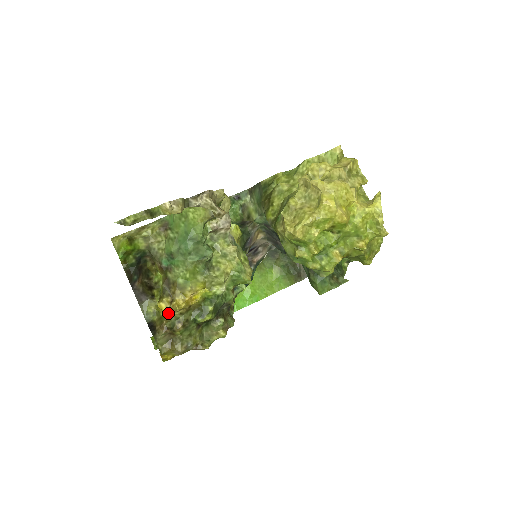
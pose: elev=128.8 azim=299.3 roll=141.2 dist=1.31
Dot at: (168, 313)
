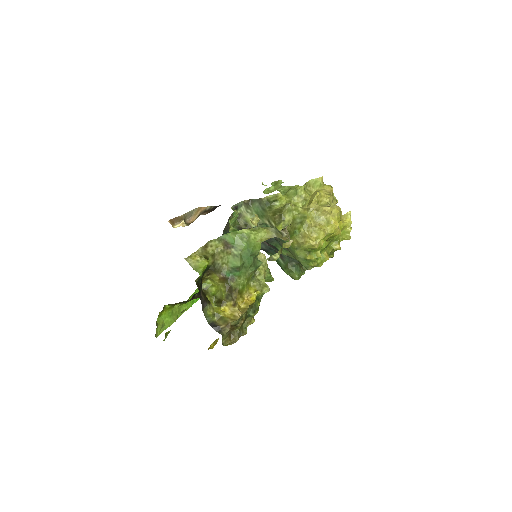
Dot at: (240, 314)
